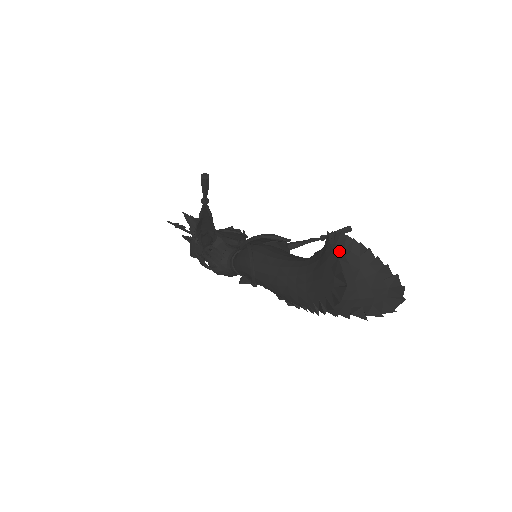
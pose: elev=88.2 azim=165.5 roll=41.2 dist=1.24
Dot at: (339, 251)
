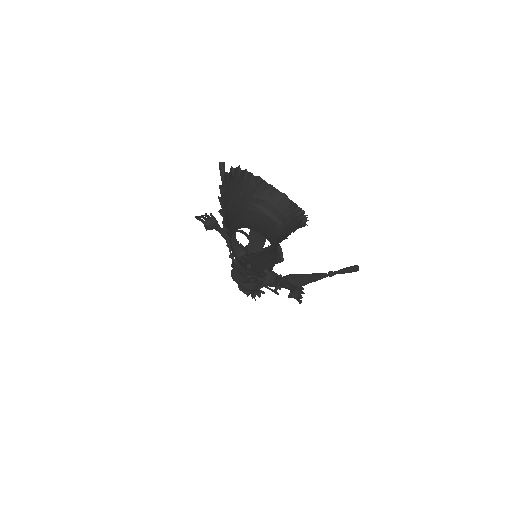
Dot at: (282, 212)
